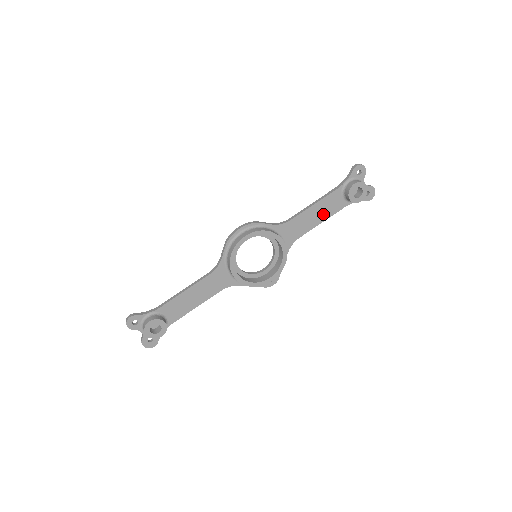
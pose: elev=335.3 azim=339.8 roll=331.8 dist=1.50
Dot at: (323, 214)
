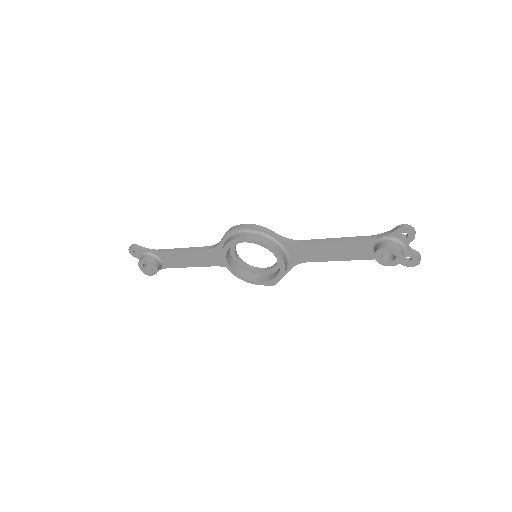
Dot at: (343, 254)
